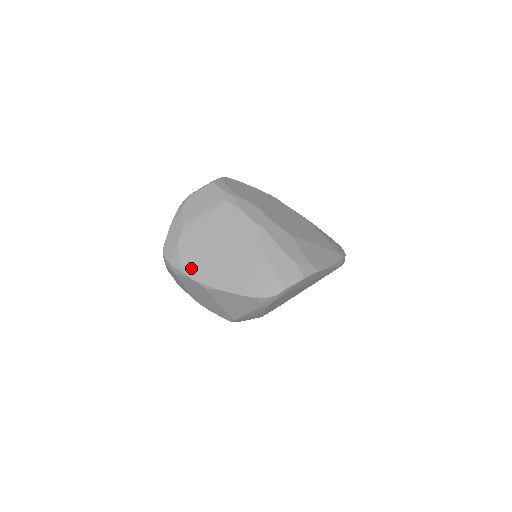
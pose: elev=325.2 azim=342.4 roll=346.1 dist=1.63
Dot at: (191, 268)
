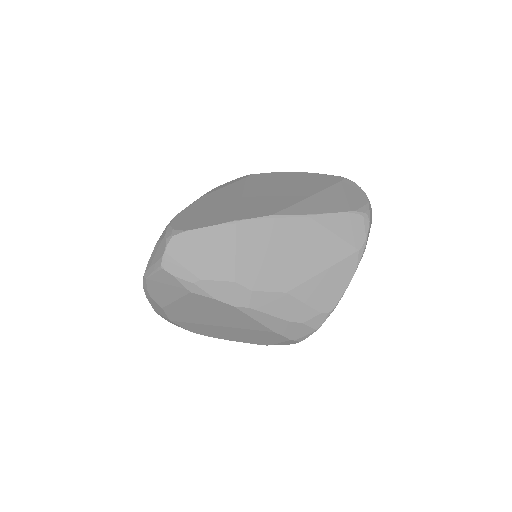
Dot at: (196, 331)
